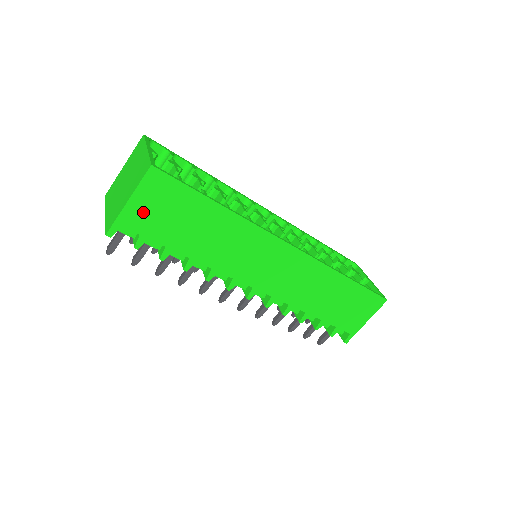
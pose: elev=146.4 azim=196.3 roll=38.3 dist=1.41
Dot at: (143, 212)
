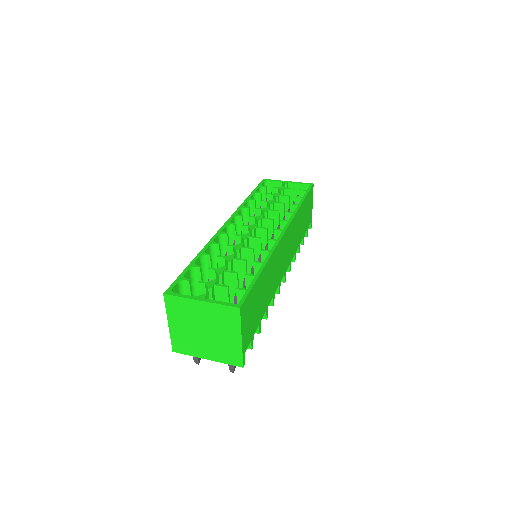
Dot at: (247, 331)
